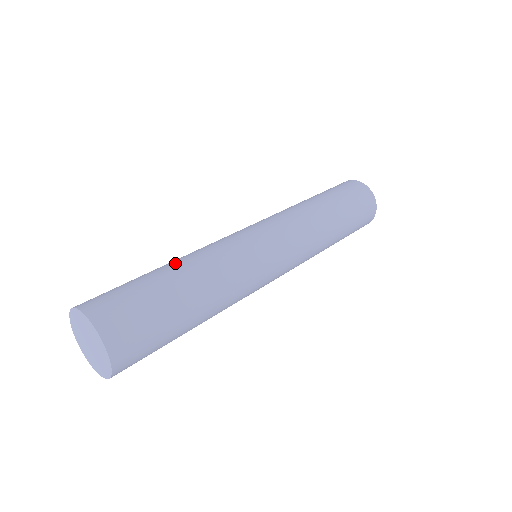
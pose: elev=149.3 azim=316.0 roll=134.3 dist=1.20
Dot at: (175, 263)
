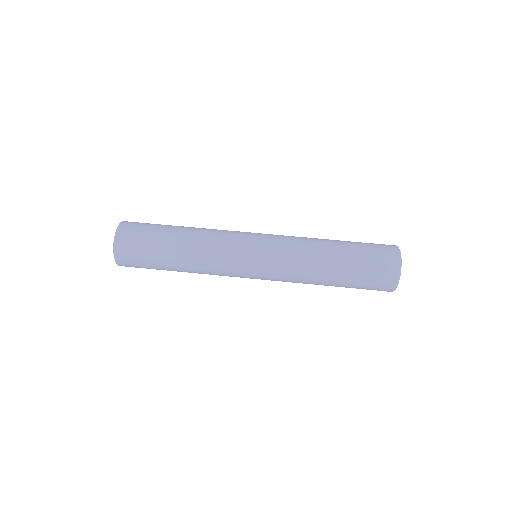
Dot at: (189, 227)
